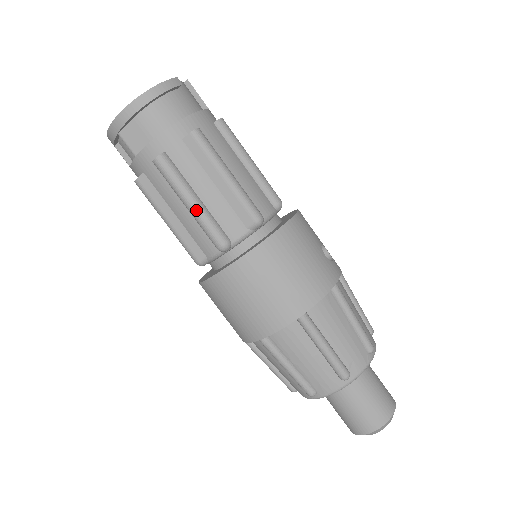
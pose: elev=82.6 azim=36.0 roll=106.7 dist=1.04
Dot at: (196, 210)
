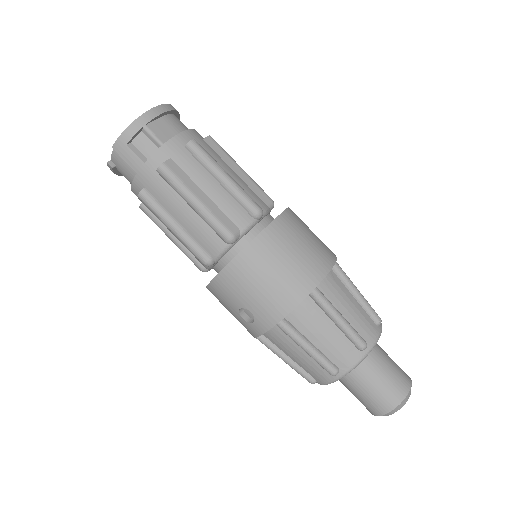
Dot at: (233, 180)
